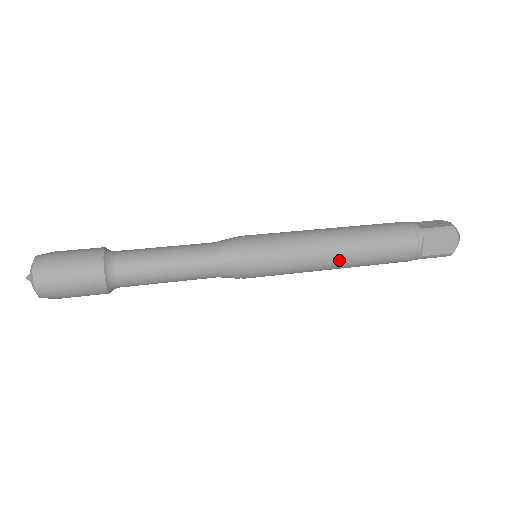
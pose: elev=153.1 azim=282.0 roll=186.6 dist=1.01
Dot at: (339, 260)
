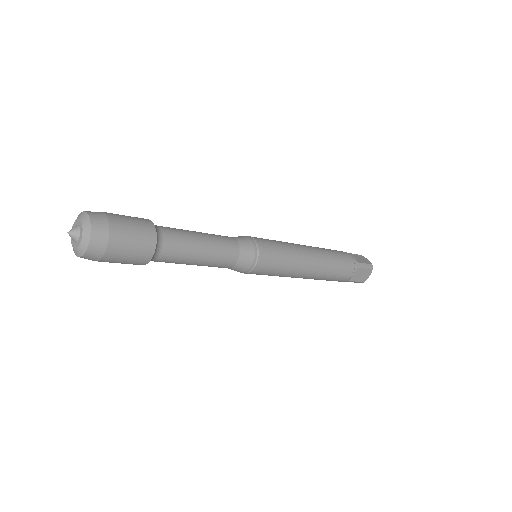
Dot at: (309, 274)
